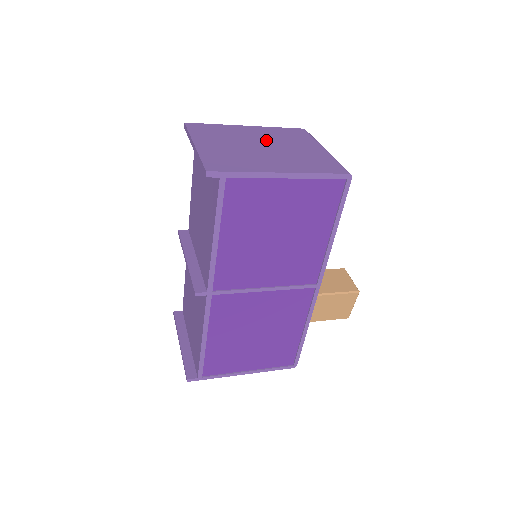
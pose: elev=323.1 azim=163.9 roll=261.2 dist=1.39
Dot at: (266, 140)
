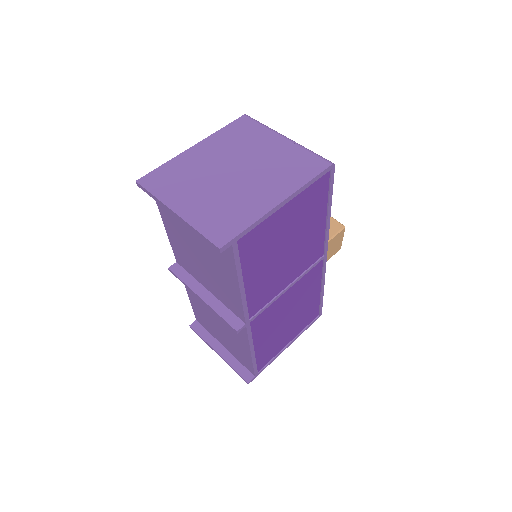
Dot at: (228, 159)
